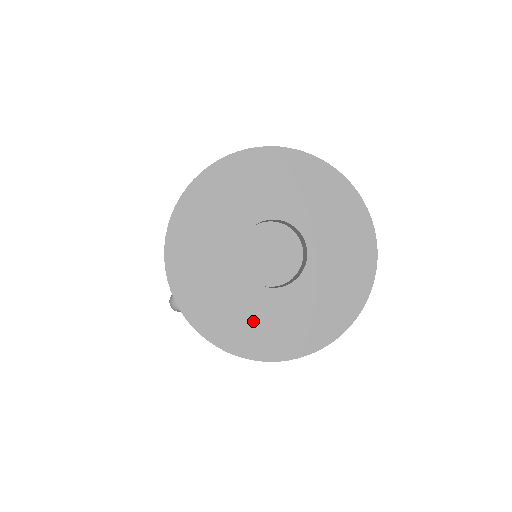
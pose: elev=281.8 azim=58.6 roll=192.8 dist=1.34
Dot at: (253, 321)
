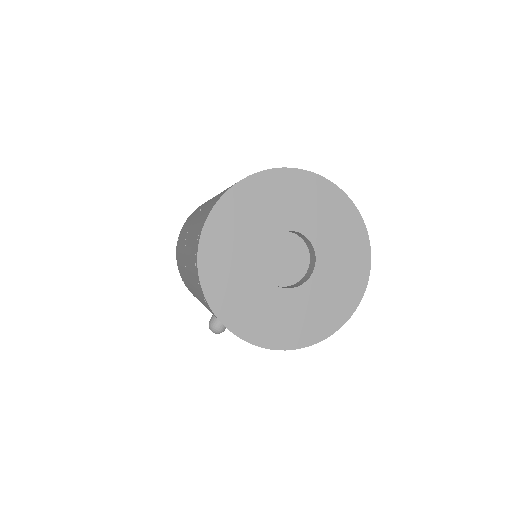
Dot at: (300, 317)
